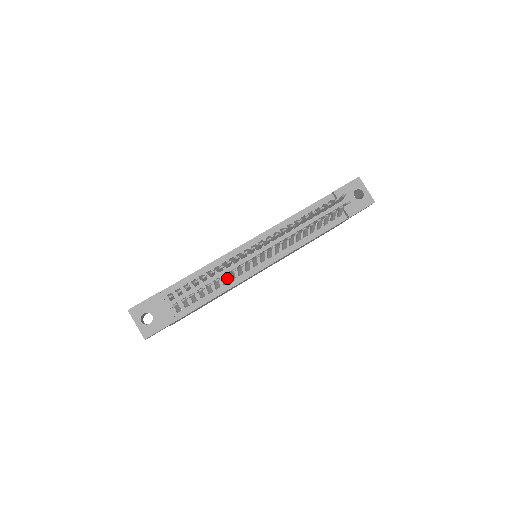
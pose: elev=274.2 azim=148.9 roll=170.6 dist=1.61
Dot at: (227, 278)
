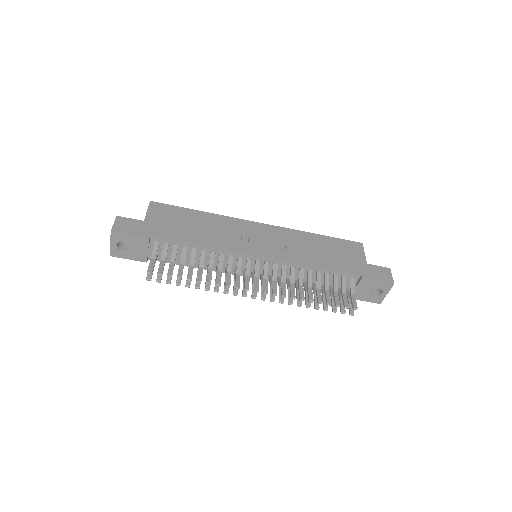
Dot at: occluded
